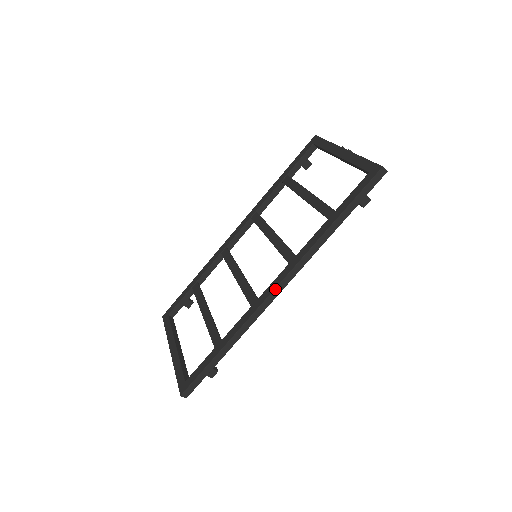
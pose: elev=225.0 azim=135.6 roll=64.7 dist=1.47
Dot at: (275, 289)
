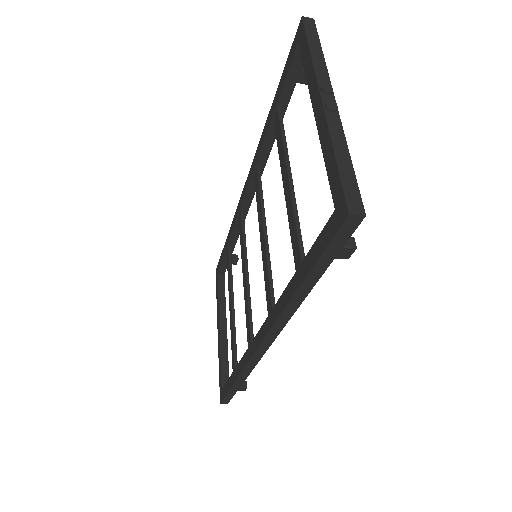
Dot at: (259, 347)
